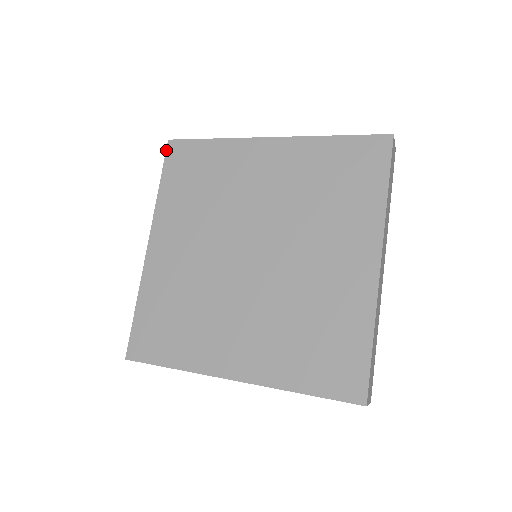
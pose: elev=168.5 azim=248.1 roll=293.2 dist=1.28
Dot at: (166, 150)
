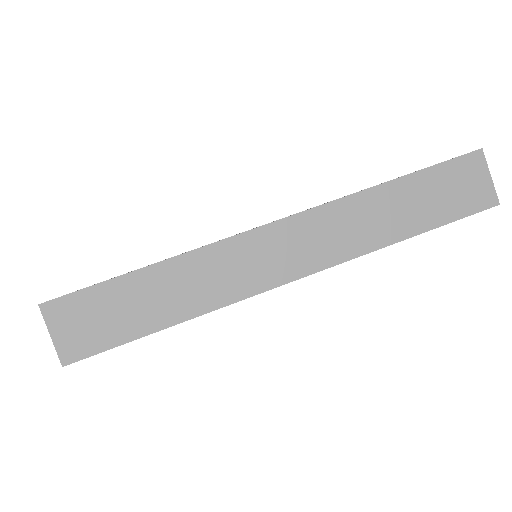
Dot at: occluded
